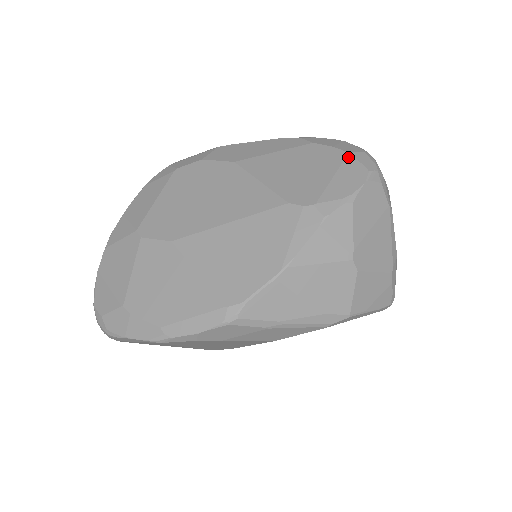
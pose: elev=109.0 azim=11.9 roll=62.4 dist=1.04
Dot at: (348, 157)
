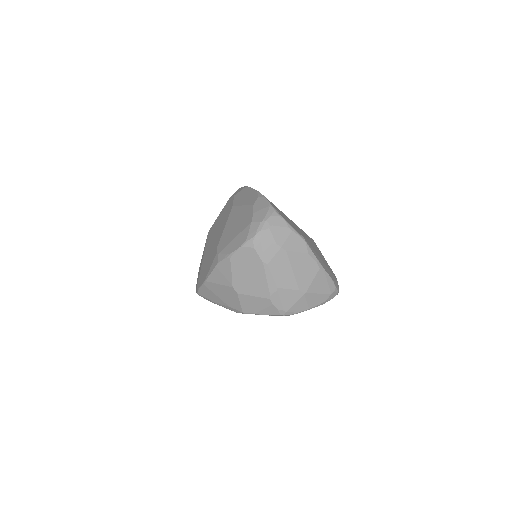
Dot at: (248, 225)
